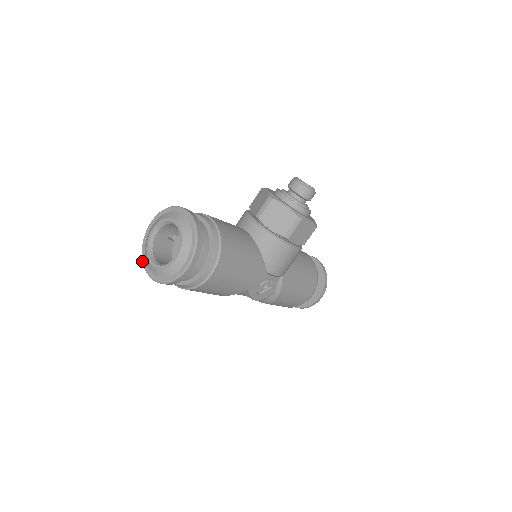
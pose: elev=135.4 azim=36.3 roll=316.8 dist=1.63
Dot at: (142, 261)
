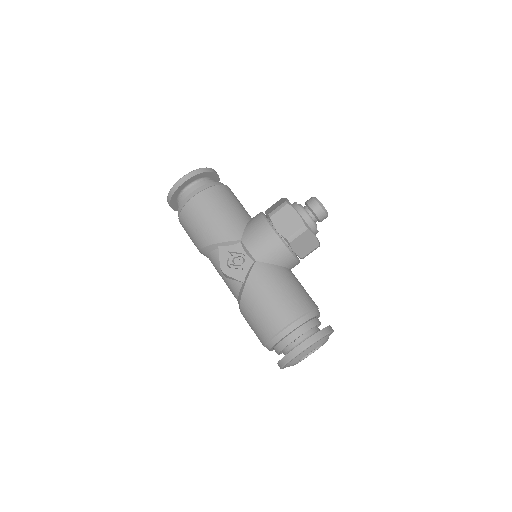
Dot at: occluded
